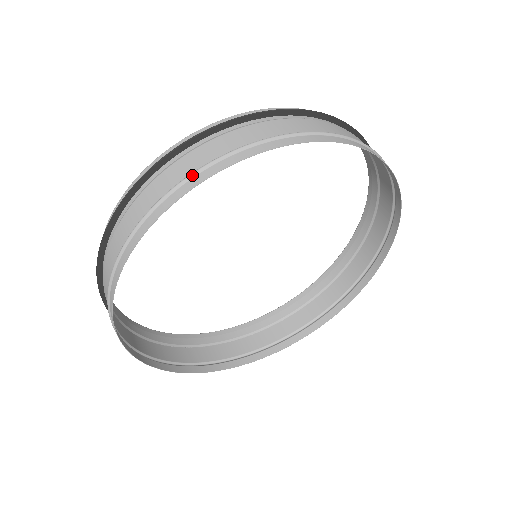
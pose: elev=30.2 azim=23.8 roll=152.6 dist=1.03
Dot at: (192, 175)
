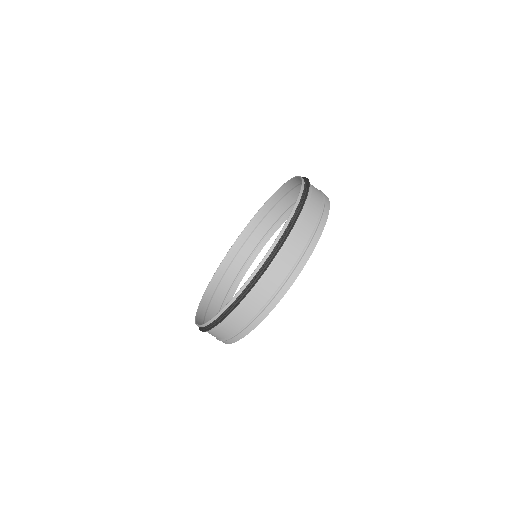
Dot at: (280, 289)
